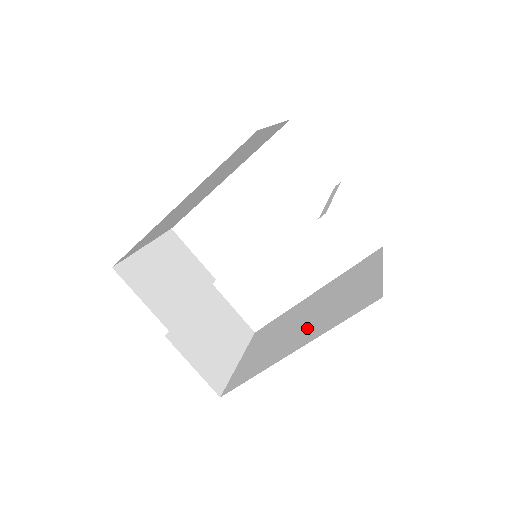
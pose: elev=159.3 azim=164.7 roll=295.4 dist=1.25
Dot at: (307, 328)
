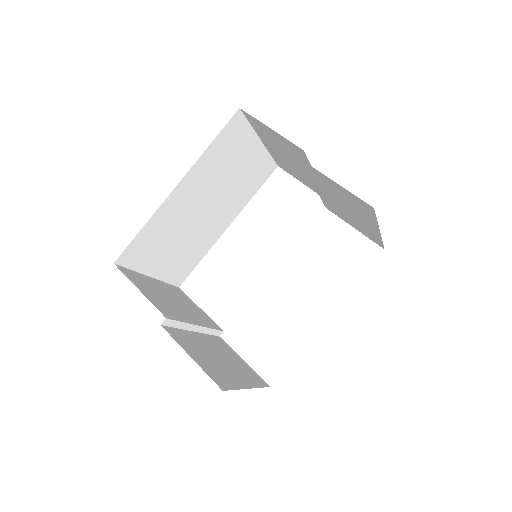
Dot at: occluded
